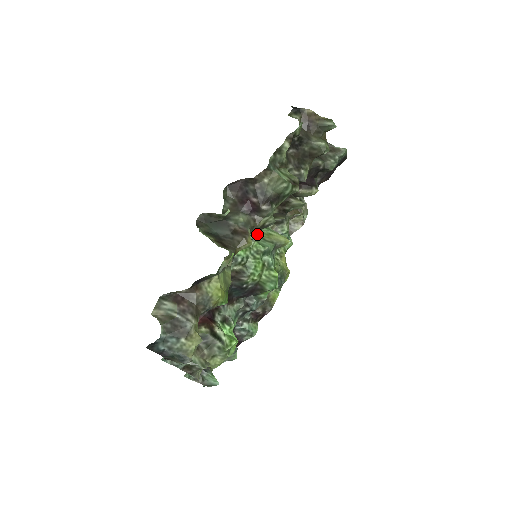
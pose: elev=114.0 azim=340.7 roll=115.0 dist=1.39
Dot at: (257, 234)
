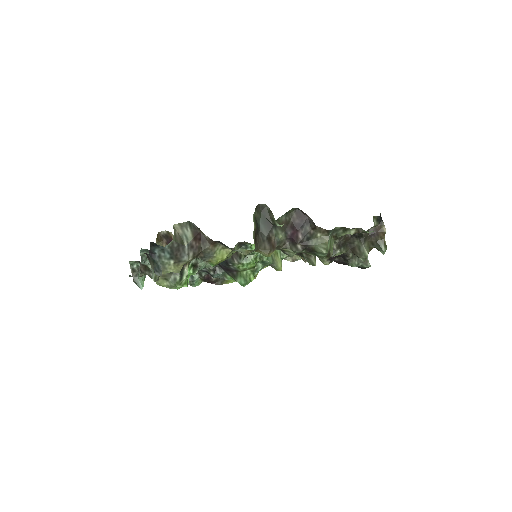
Dot at: occluded
